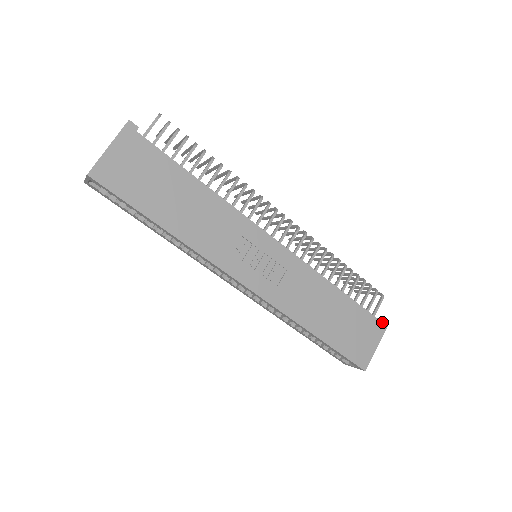
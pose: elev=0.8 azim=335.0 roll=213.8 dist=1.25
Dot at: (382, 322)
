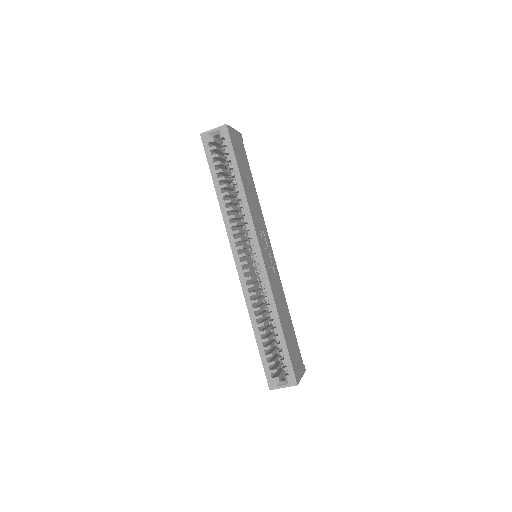
Dot at: (304, 365)
